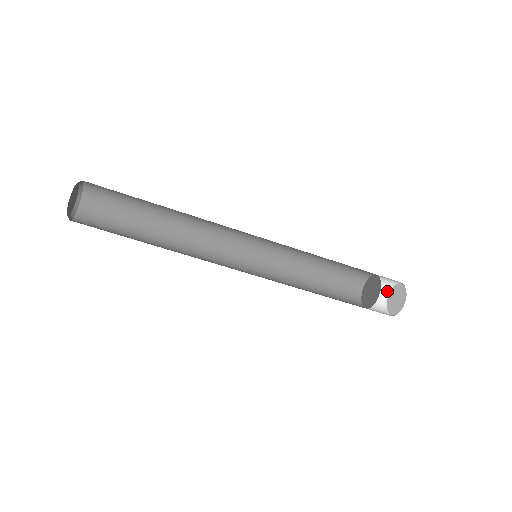
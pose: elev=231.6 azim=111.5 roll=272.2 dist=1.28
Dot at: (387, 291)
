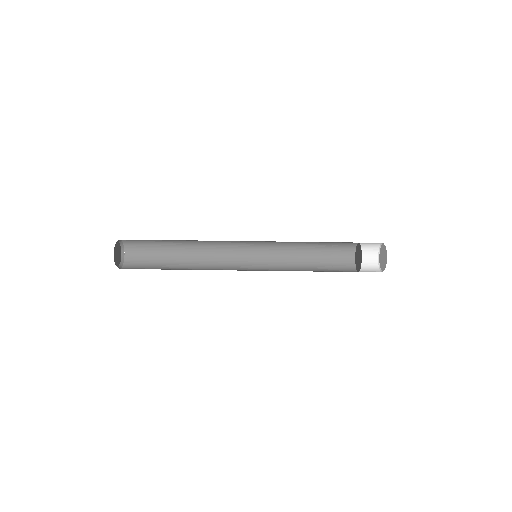
Dot at: occluded
